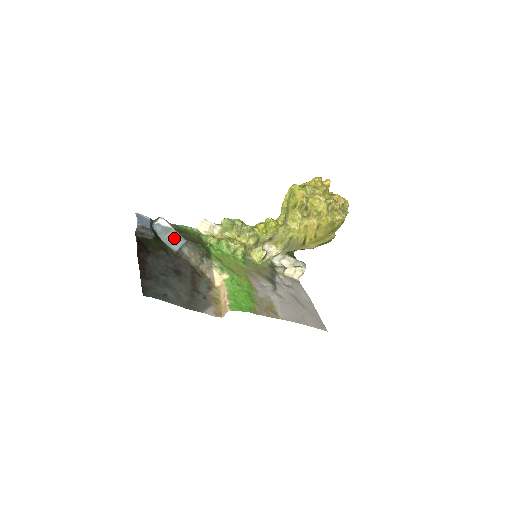
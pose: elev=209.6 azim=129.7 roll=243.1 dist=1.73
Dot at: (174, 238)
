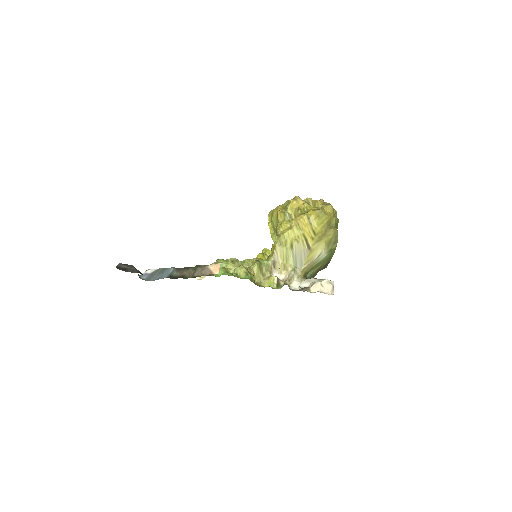
Dot at: (162, 272)
